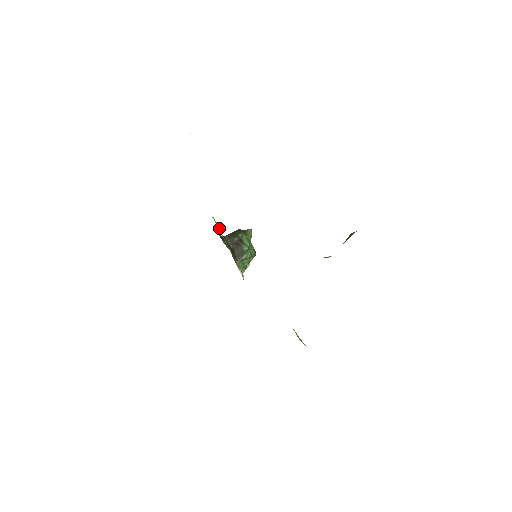
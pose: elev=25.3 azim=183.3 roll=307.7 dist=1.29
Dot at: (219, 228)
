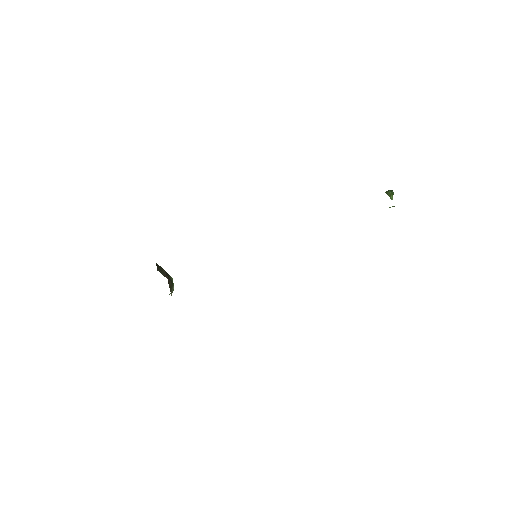
Dot at: occluded
